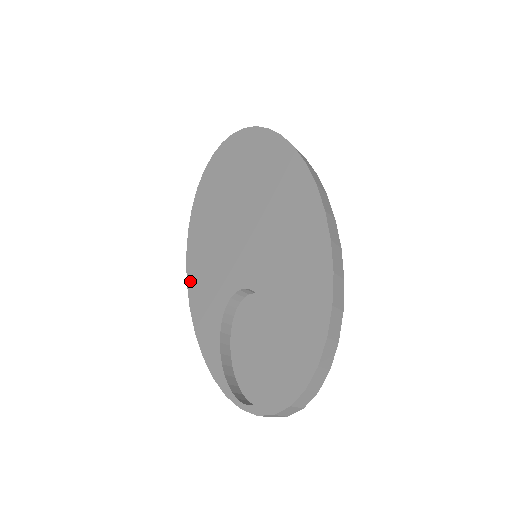
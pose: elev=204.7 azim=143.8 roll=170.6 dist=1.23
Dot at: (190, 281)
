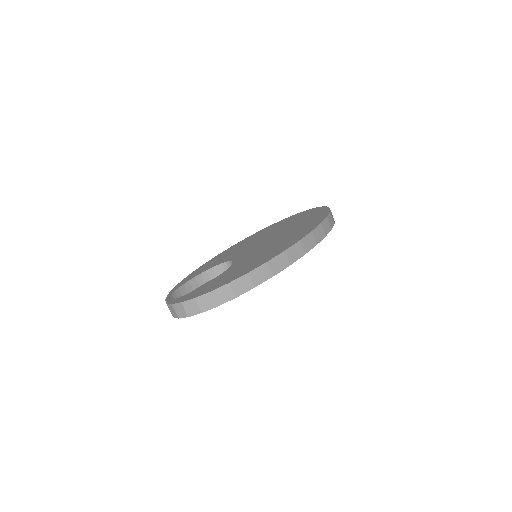
Dot at: (219, 255)
